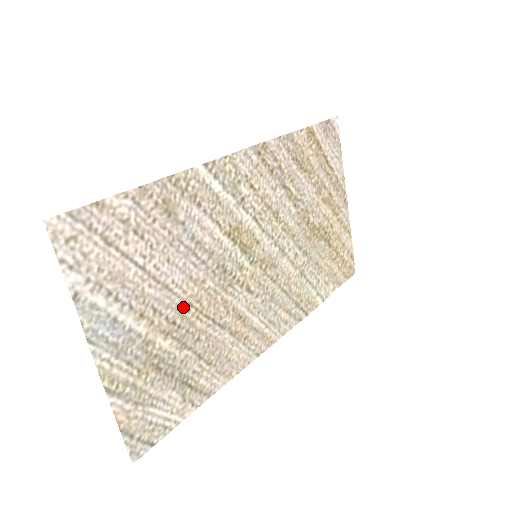
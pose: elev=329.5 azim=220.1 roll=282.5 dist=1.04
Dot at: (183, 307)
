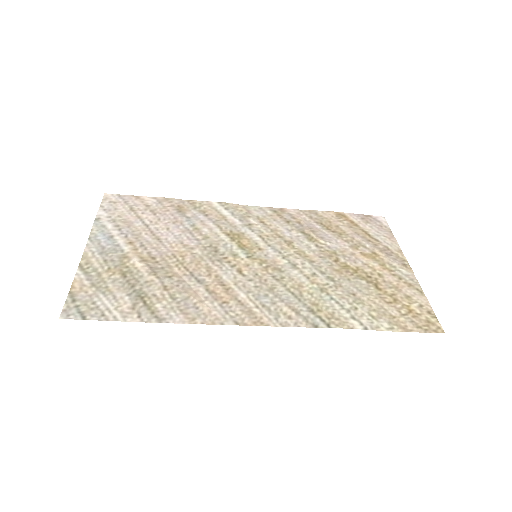
Dot at: (167, 254)
